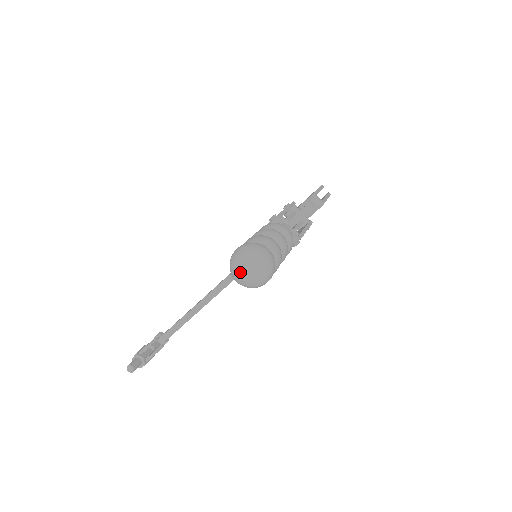
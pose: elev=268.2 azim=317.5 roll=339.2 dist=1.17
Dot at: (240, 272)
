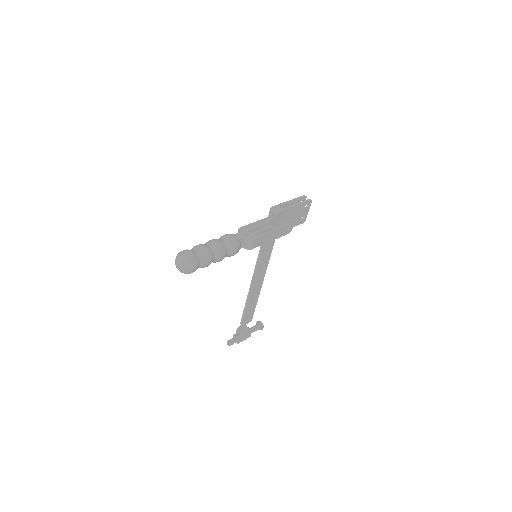
Dot at: (176, 266)
